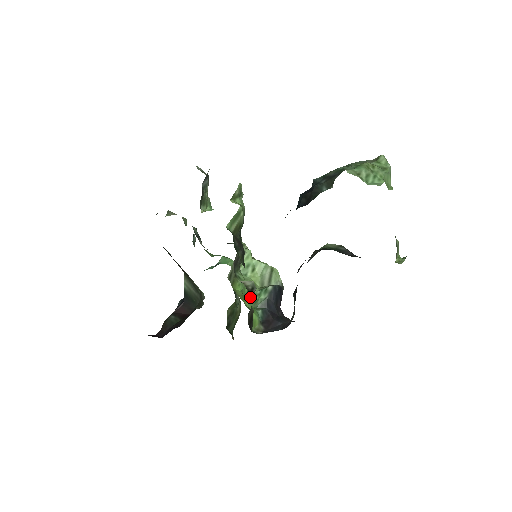
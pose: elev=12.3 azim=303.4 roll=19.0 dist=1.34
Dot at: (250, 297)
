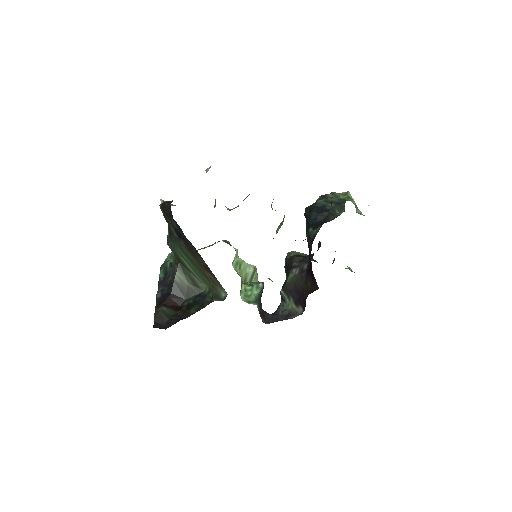
Dot at: occluded
